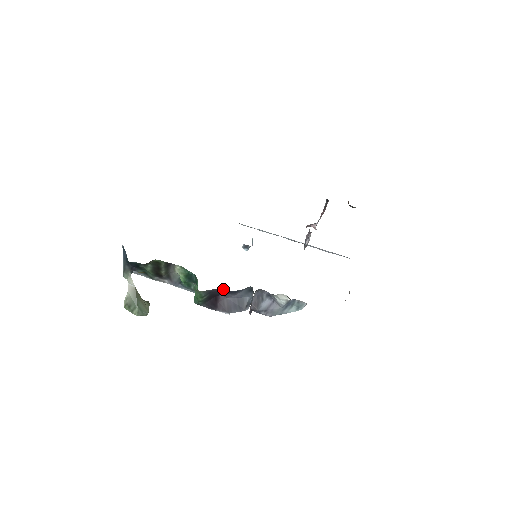
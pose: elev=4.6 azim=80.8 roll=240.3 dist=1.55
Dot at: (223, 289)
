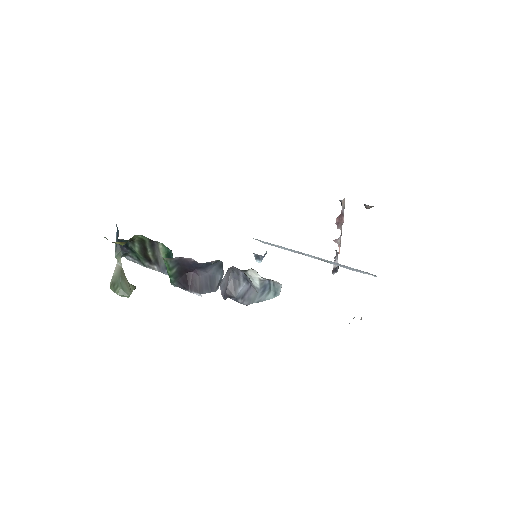
Dot at: (191, 261)
